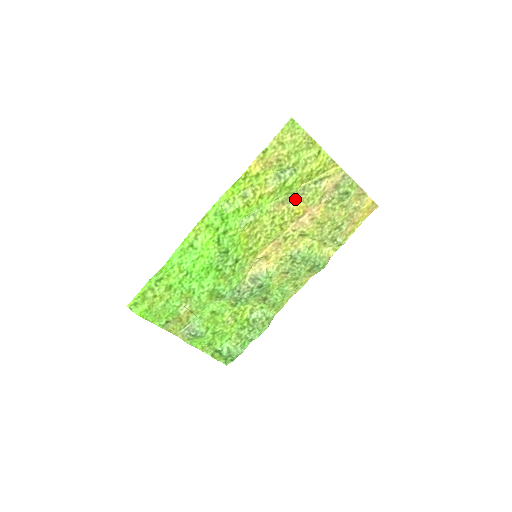
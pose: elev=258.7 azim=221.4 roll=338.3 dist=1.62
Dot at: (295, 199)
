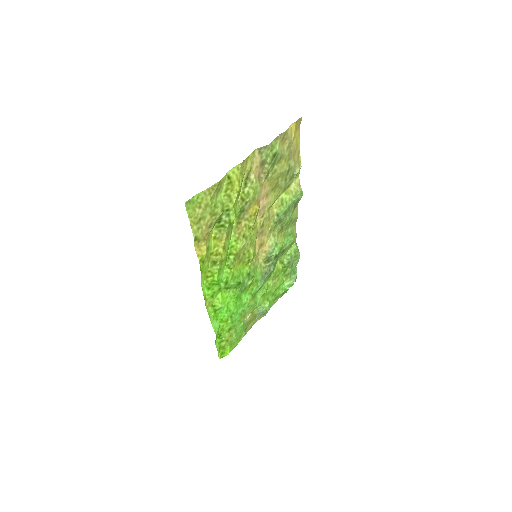
Dot at: (245, 212)
